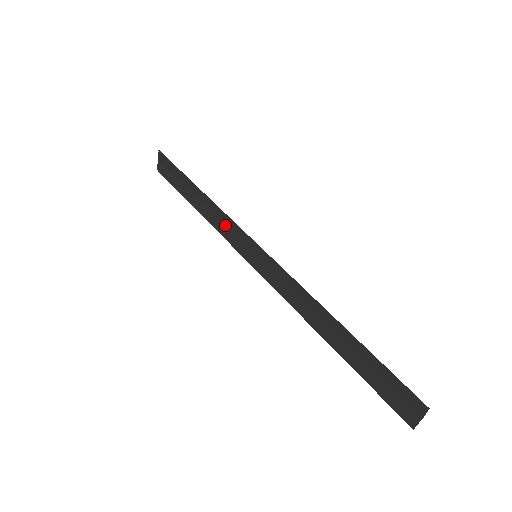
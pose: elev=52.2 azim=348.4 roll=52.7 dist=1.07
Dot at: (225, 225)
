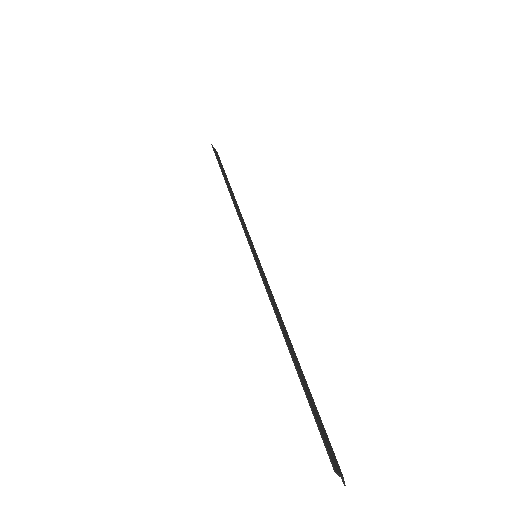
Dot at: occluded
